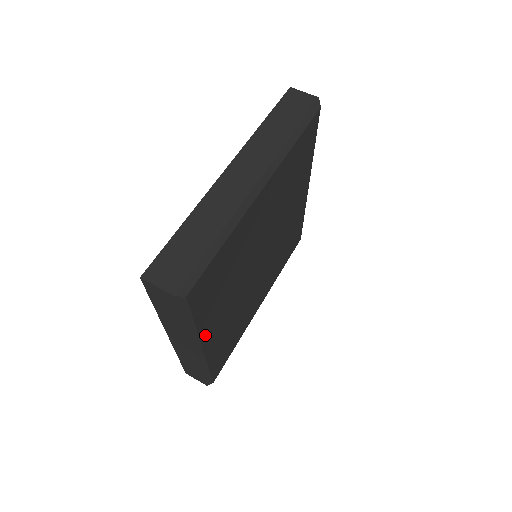
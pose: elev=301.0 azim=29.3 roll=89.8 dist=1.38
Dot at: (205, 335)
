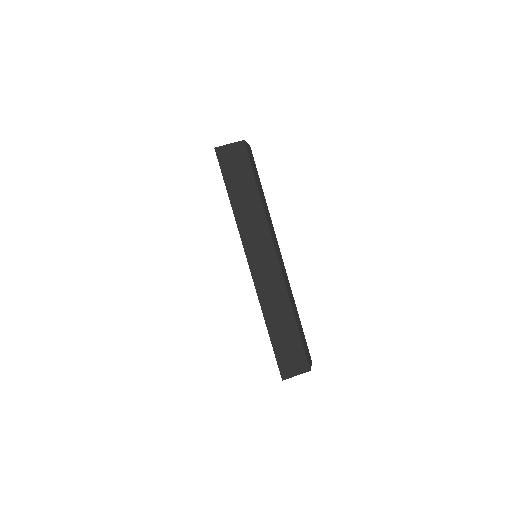
Dot at: occluded
